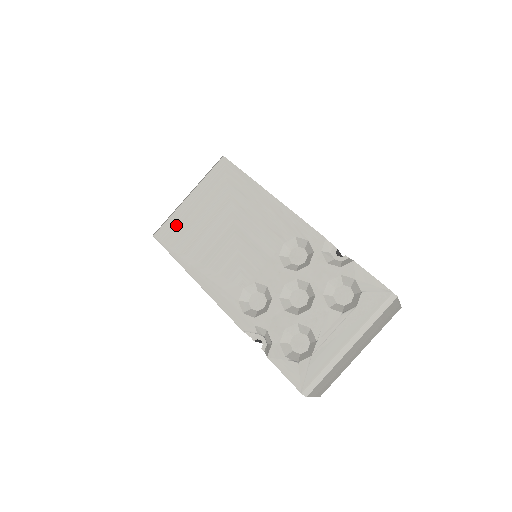
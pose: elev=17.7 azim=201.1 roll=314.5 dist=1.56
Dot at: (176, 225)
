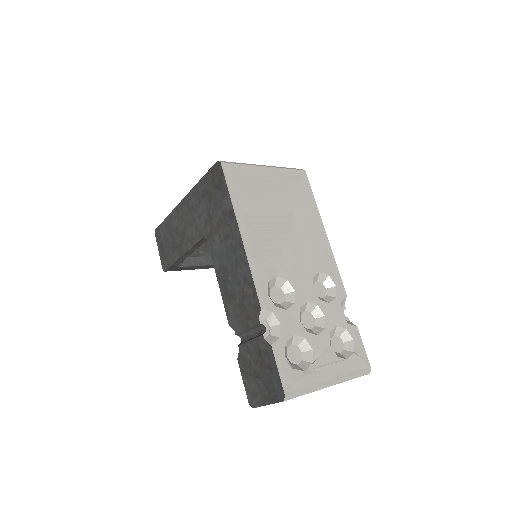
Dot at: (246, 176)
